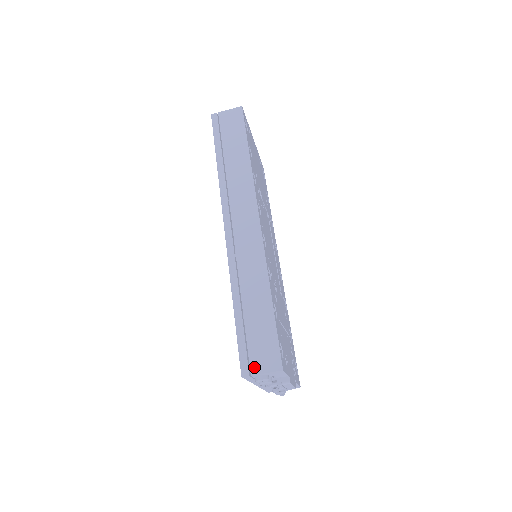
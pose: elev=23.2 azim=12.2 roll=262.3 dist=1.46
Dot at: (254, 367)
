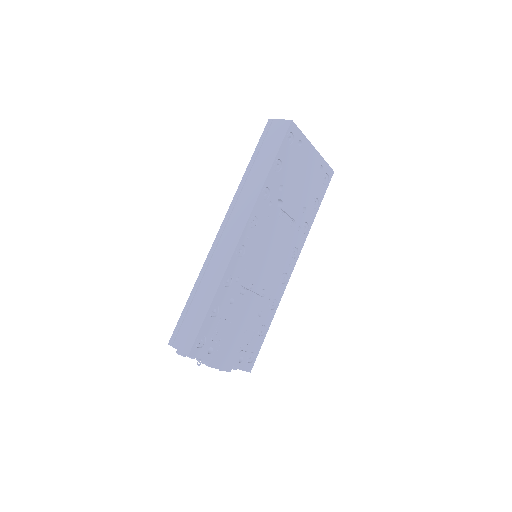
Dot at: (176, 342)
